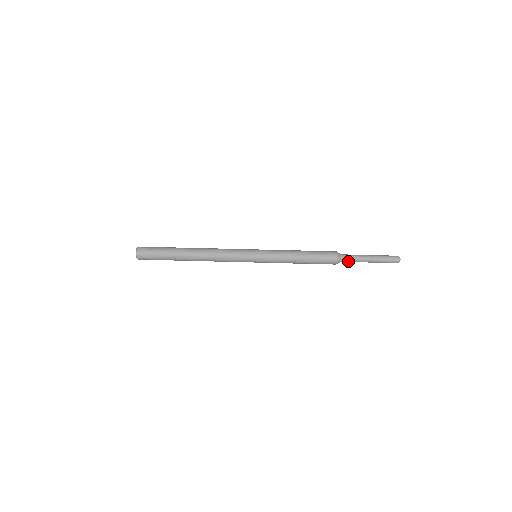
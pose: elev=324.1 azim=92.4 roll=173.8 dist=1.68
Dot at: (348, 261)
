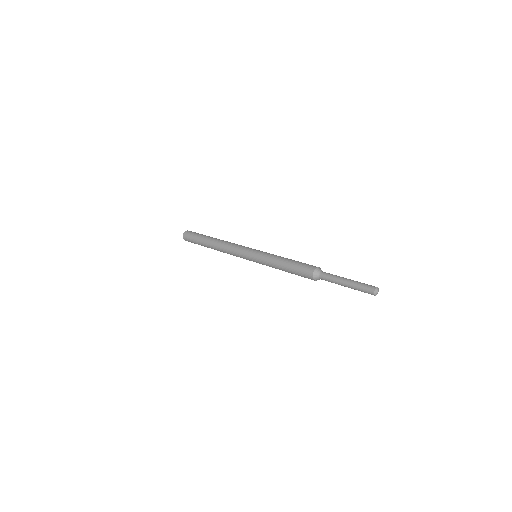
Dot at: (325, 280)
